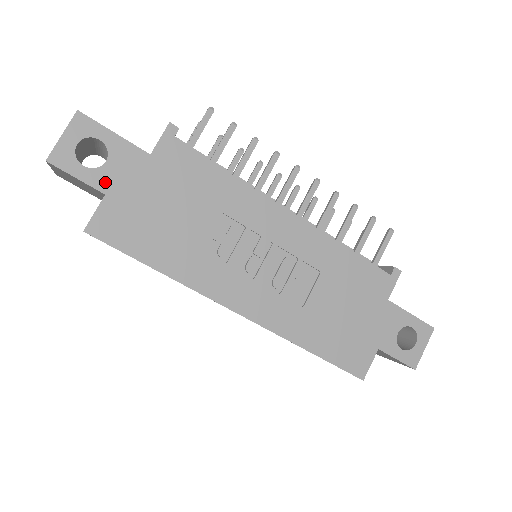
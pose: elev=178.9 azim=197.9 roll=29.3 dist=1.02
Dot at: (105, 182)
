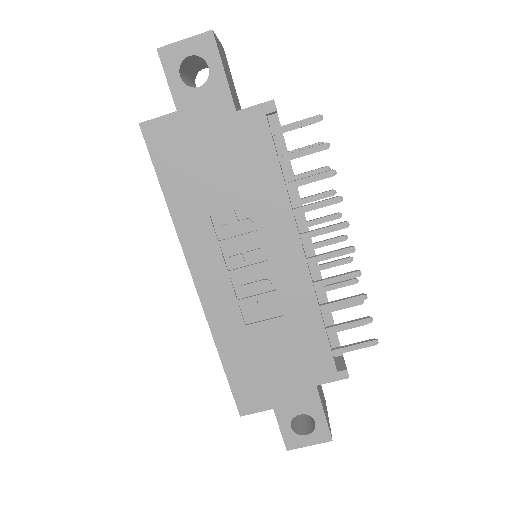
Dot at: (185, 102)
